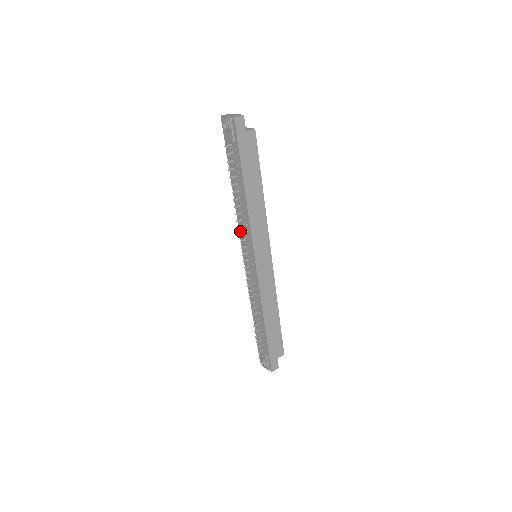
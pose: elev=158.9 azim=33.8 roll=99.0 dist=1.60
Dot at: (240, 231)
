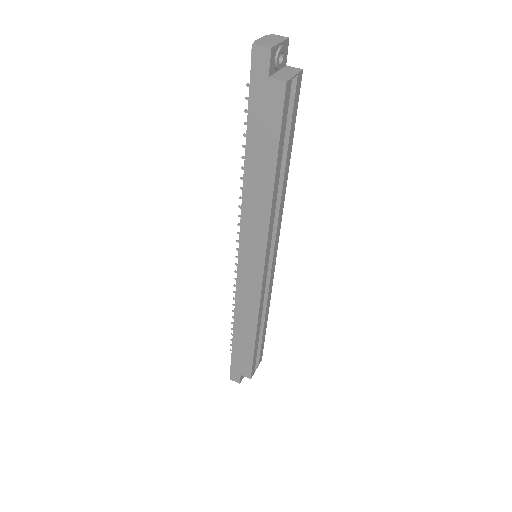
Dot at: occluded
